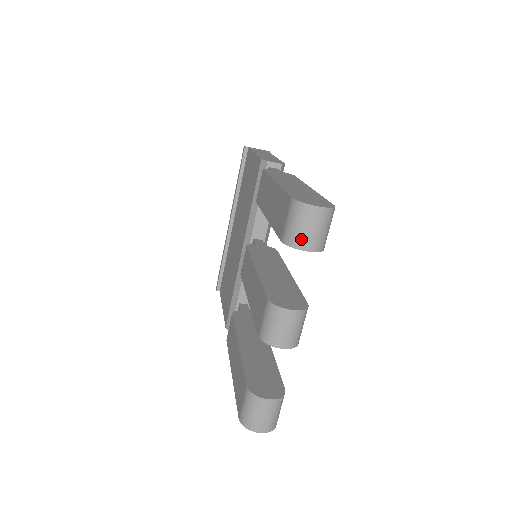
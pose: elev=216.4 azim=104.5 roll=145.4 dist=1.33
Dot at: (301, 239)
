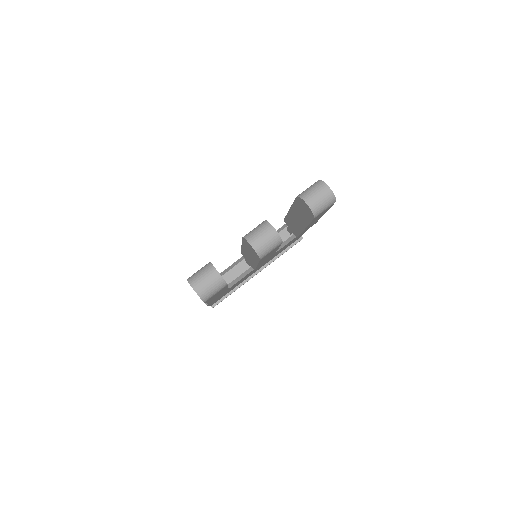
Dot at: (309, 196)
